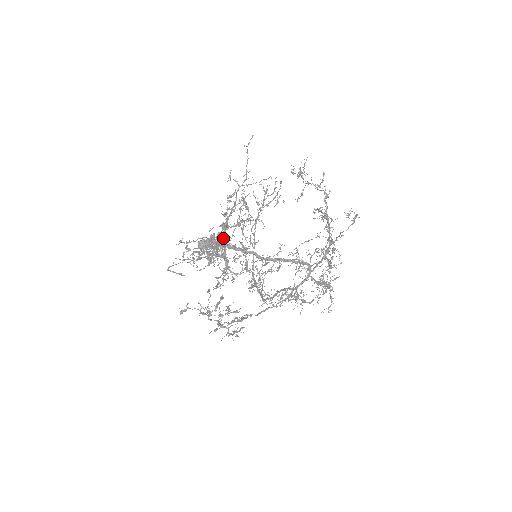
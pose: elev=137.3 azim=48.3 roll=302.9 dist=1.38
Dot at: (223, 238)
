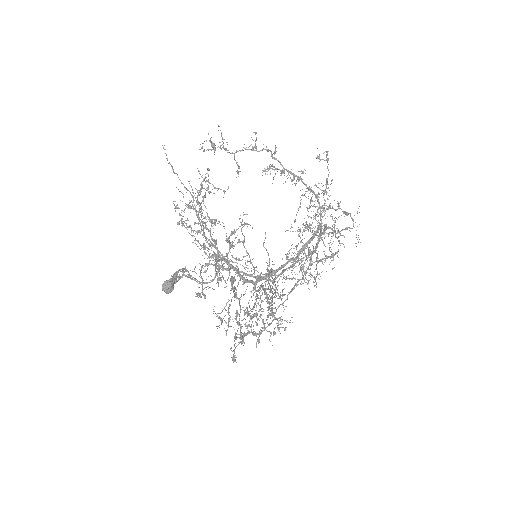
Dot at: (216, 268)
